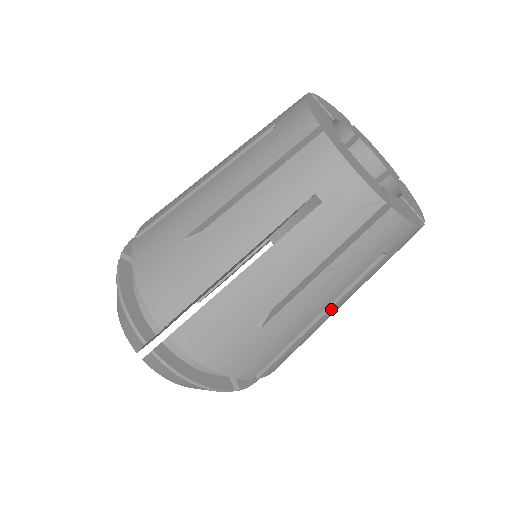
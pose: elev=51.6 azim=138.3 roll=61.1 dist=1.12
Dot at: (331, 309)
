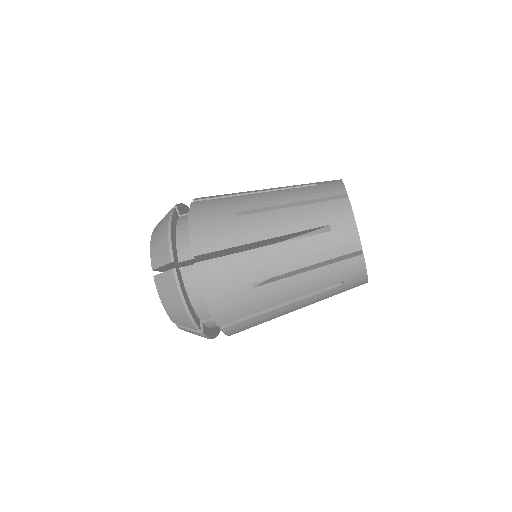
Dot at: (294, 303)
